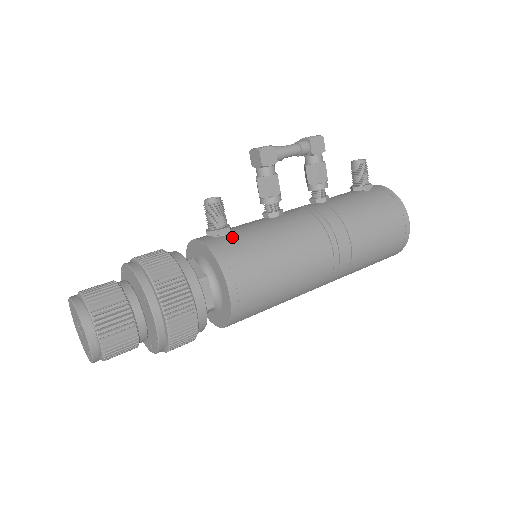
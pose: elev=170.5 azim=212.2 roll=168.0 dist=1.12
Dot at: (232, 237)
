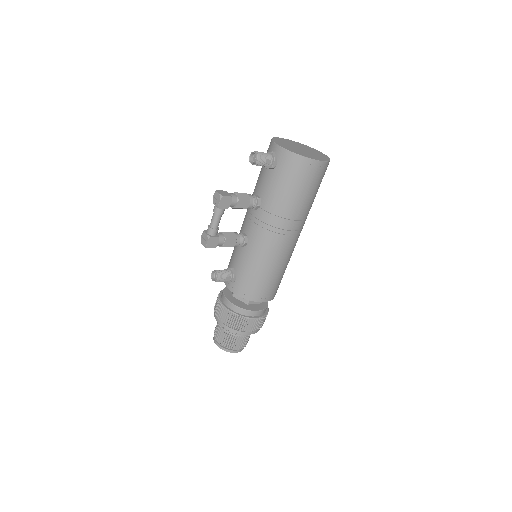
Dot at: (240, 280)
